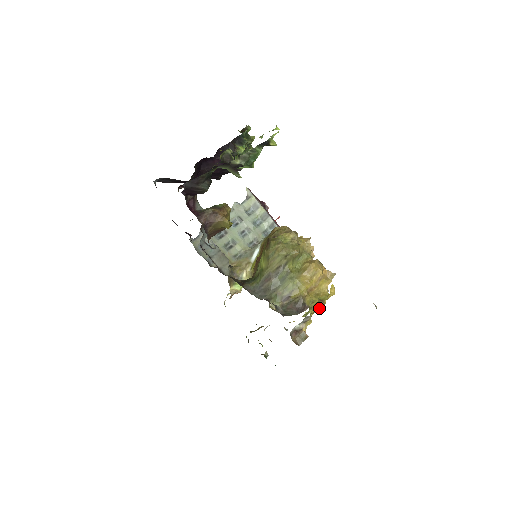
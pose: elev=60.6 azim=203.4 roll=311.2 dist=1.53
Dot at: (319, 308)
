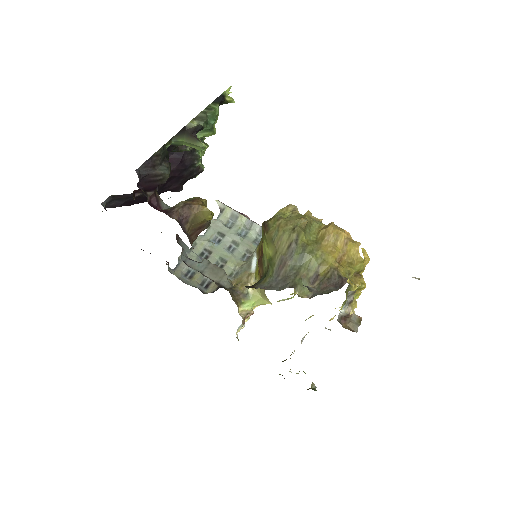
Dot at: (359, 283)
